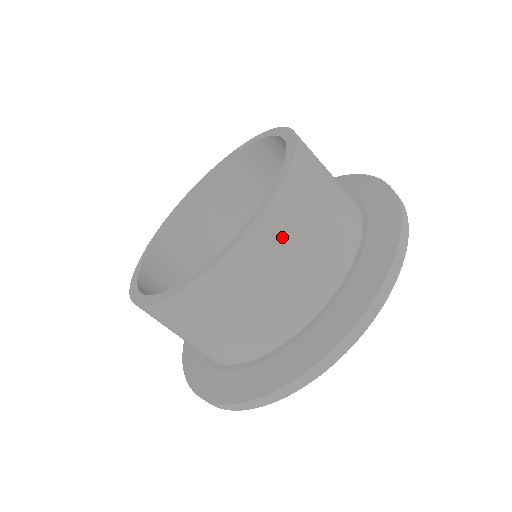
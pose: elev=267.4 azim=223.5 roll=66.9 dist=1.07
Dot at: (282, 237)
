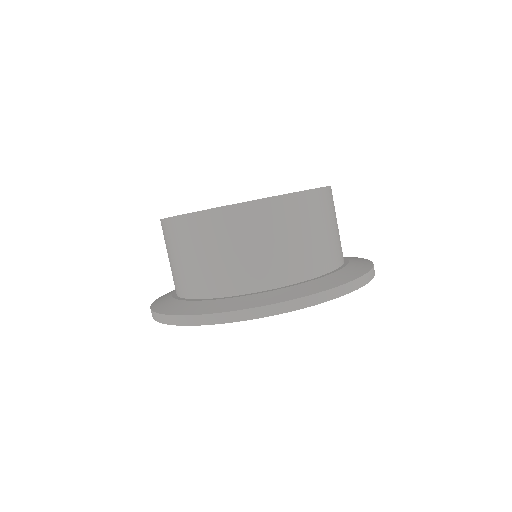
Dot at: (271, 222)
